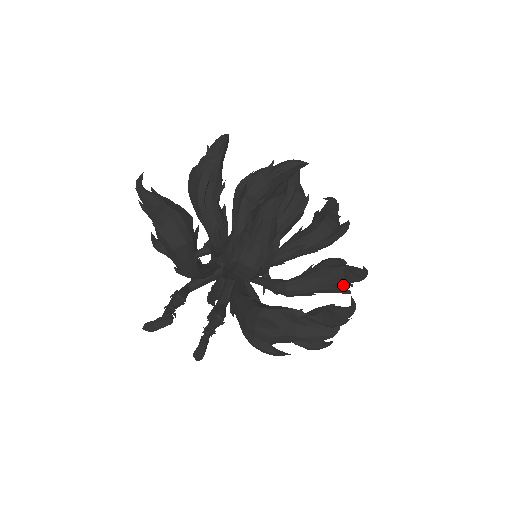
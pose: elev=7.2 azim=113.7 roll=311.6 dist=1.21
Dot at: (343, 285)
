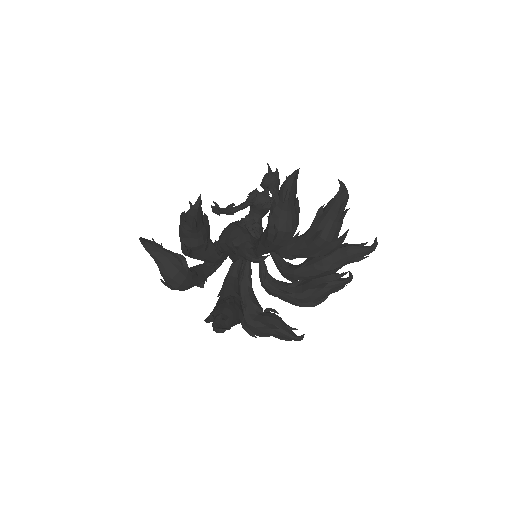
Dot at: (335, 276)
